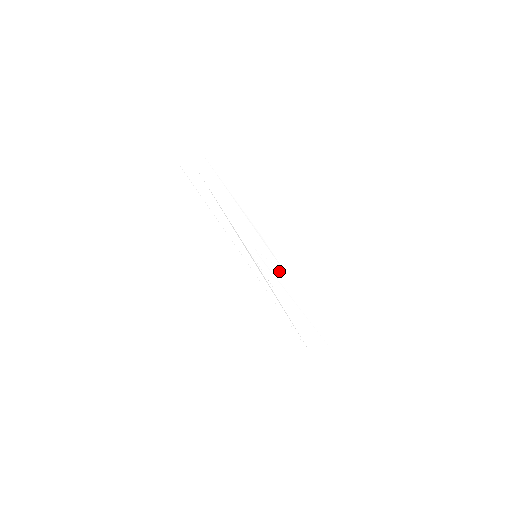
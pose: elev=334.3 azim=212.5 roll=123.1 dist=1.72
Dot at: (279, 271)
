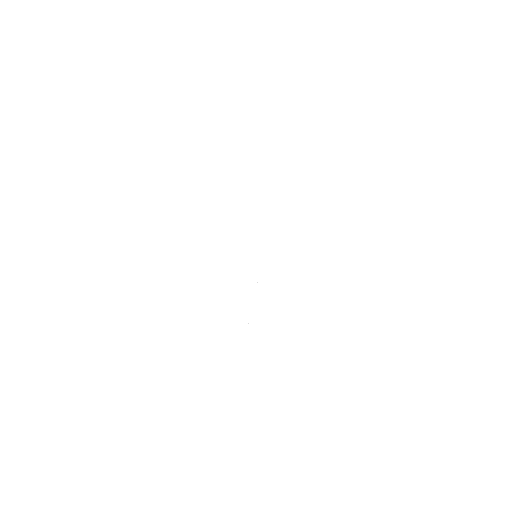
Dot at: (271, 297)
